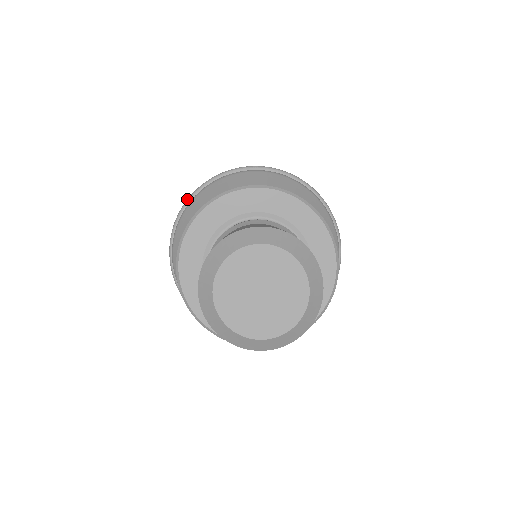
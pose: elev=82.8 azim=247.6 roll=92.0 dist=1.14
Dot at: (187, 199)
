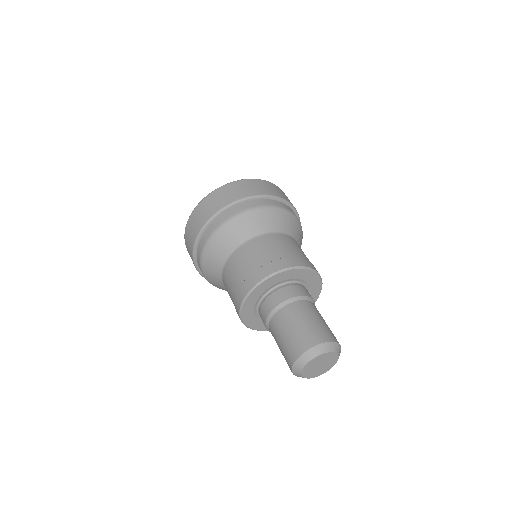
Dot at: (234, 202)
